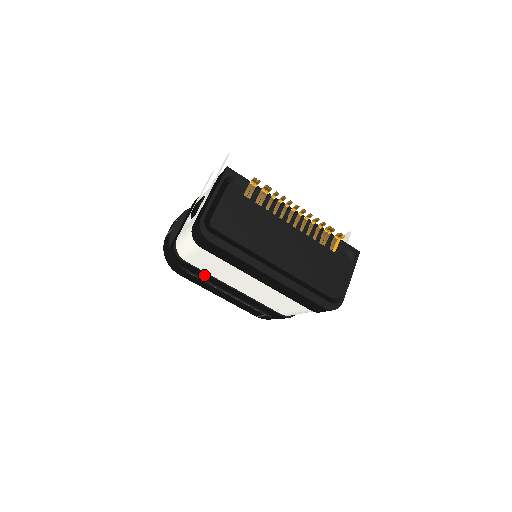
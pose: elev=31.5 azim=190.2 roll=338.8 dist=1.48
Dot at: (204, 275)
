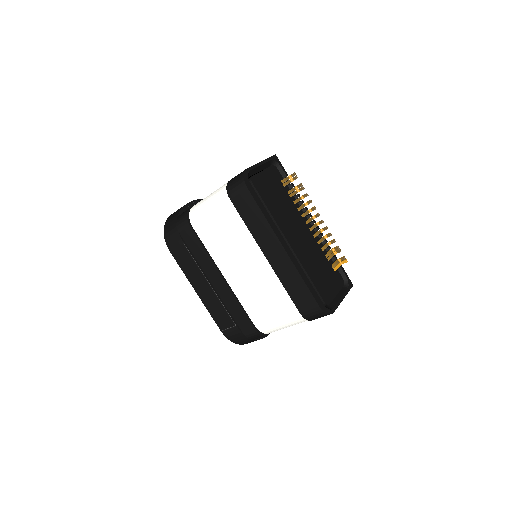
Dot at: (201, 252)
